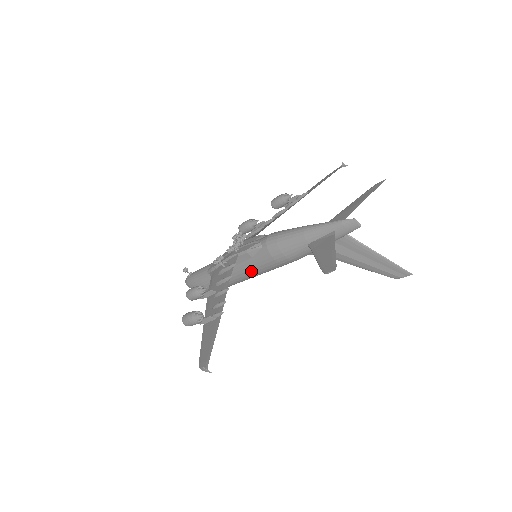
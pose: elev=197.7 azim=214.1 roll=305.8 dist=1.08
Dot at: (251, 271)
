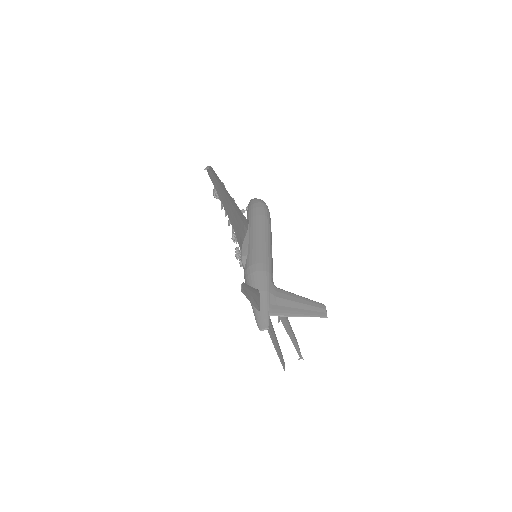
Dot at: occluded
